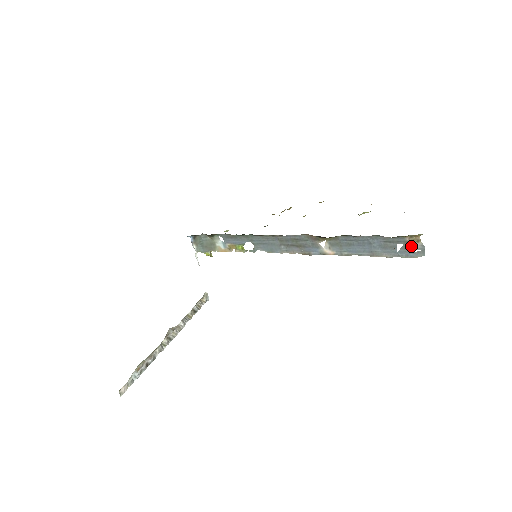
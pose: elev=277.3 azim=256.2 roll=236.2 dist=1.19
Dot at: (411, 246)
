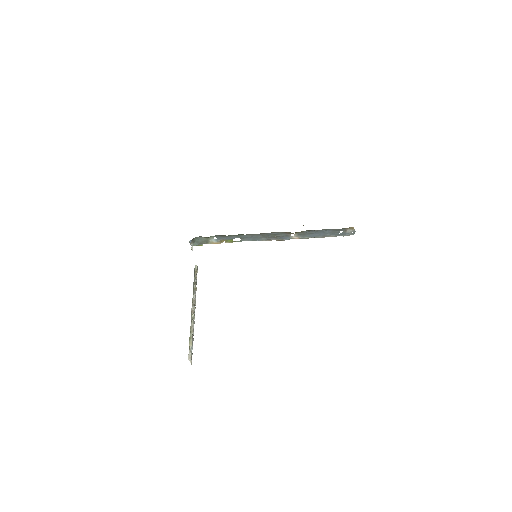
Dot at: (348, 231)
